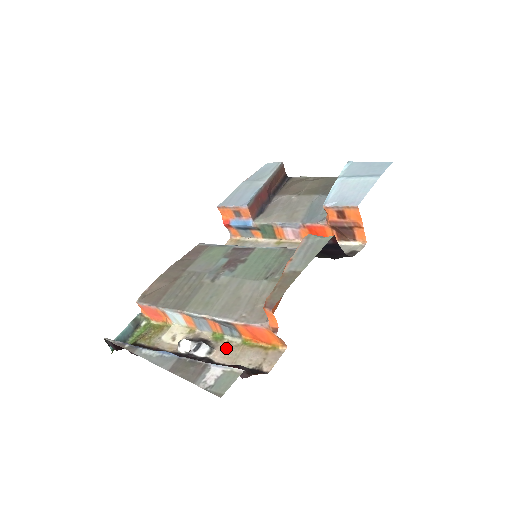
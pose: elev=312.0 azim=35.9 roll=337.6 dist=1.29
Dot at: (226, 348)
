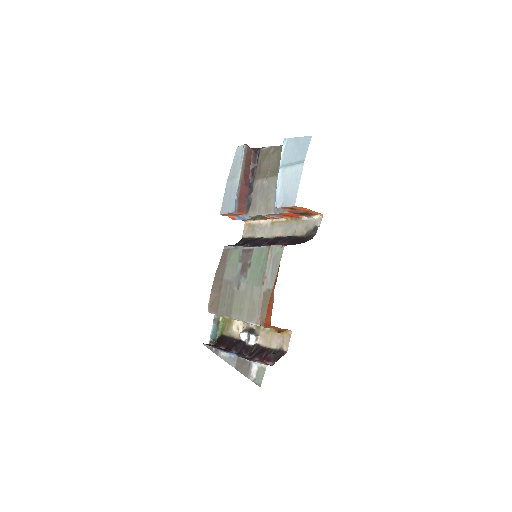
Dot at: (264, 334)
